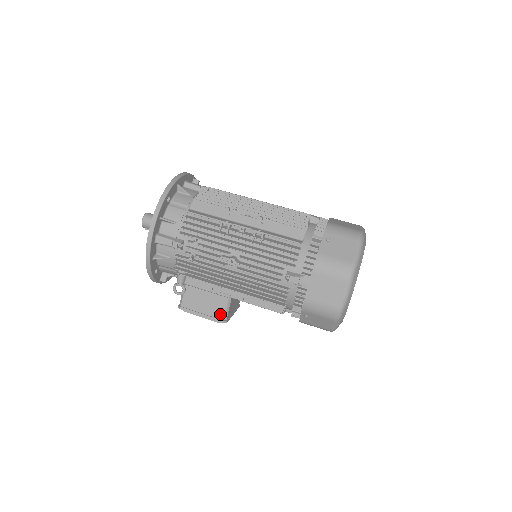
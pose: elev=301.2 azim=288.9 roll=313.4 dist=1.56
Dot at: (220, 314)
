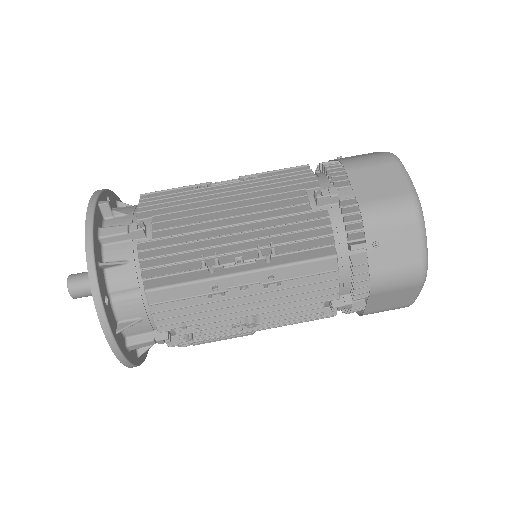
Dot at: occluded
